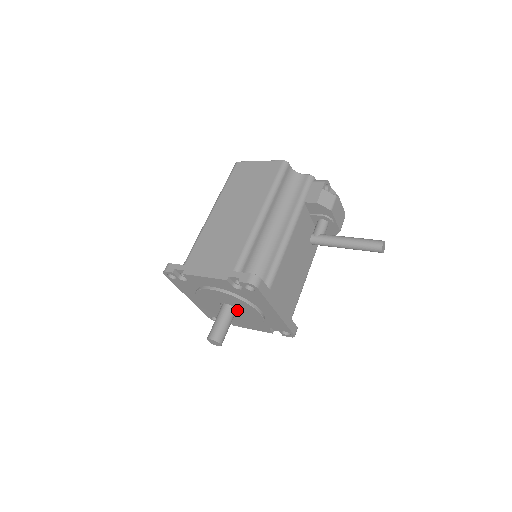
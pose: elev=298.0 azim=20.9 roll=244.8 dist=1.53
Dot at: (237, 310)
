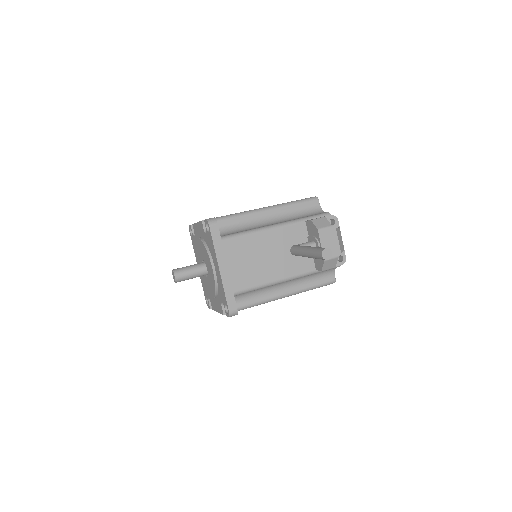
Dot at: occluded
